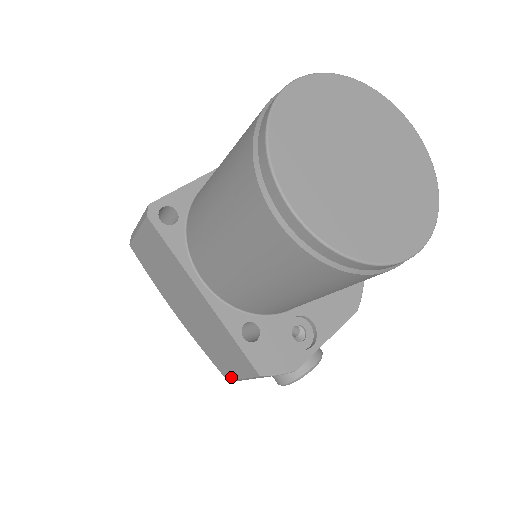
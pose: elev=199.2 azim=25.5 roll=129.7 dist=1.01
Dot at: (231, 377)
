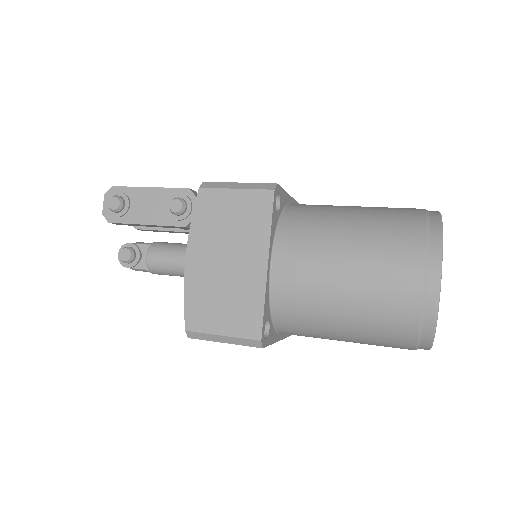
Dot at: occluded
